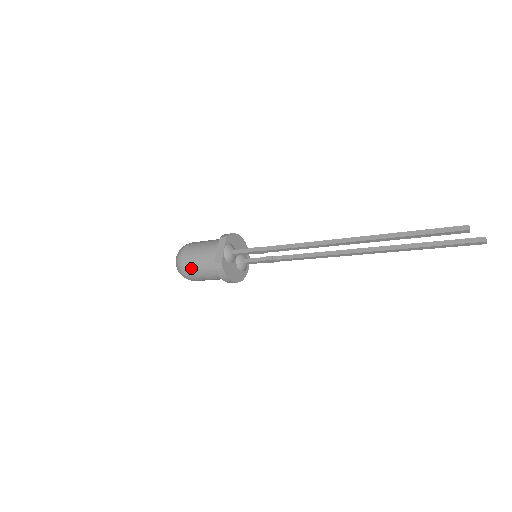
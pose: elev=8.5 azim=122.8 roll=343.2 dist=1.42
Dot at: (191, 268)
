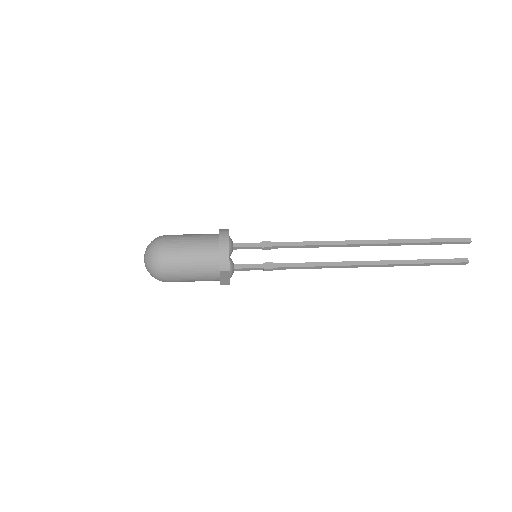
Dot at: occluded
